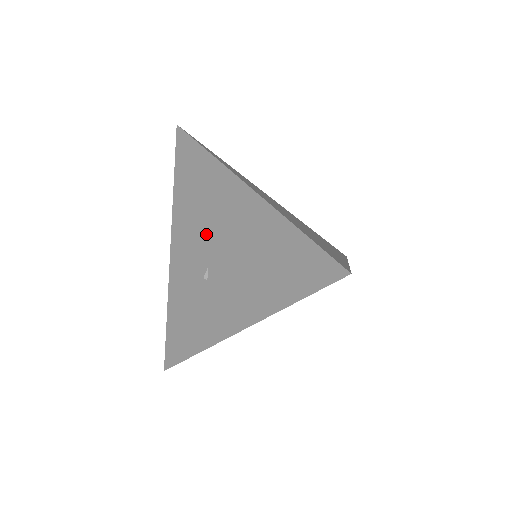
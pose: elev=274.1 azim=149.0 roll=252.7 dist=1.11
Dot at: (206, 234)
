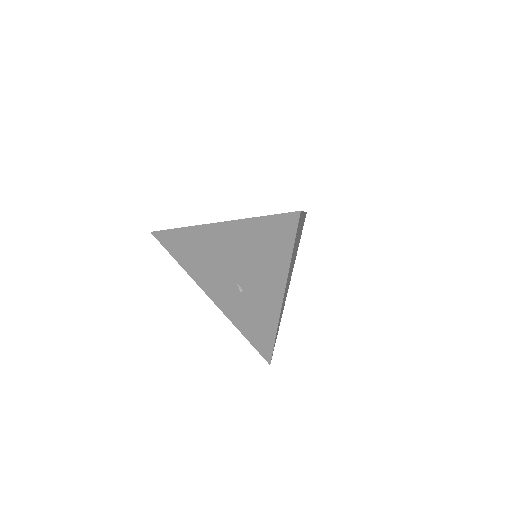
Dot at: (220, 269)
